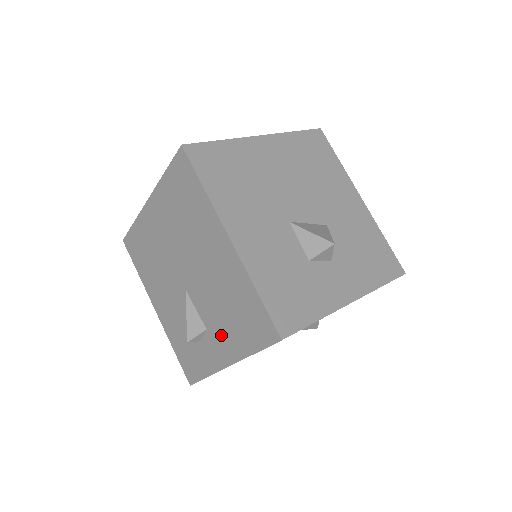
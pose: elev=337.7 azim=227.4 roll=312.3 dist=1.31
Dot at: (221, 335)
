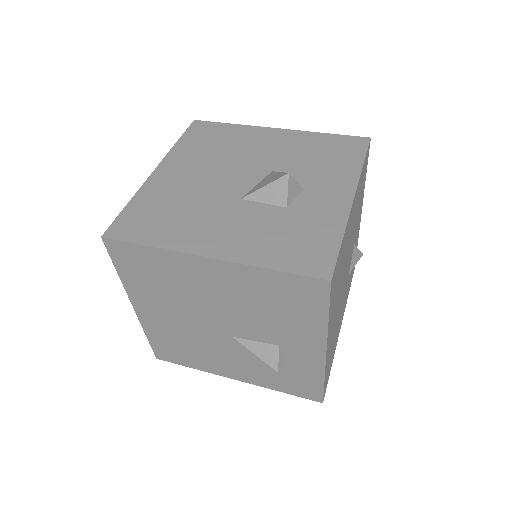
Dot at: (292, 336)
